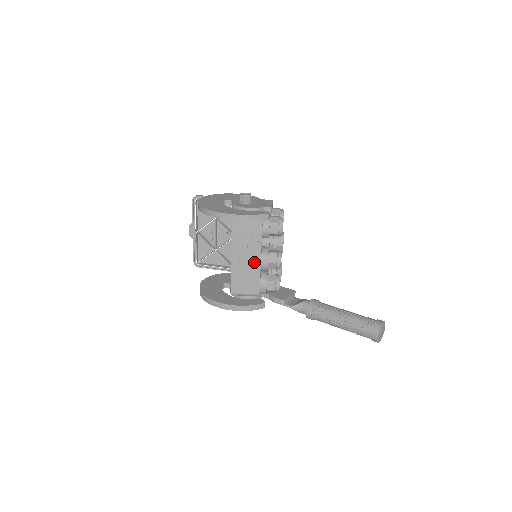
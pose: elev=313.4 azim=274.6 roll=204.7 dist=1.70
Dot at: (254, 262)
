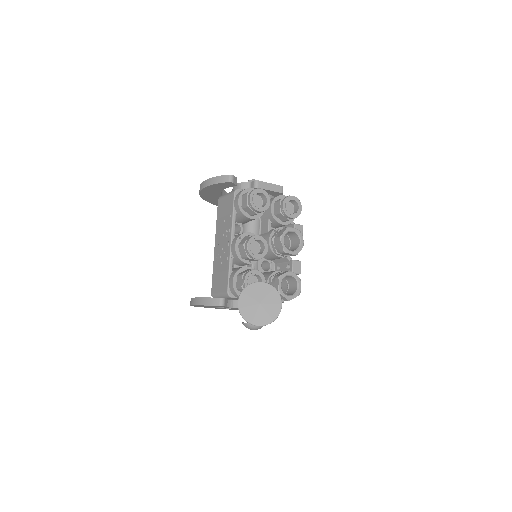
Dot at: (227, 247)
